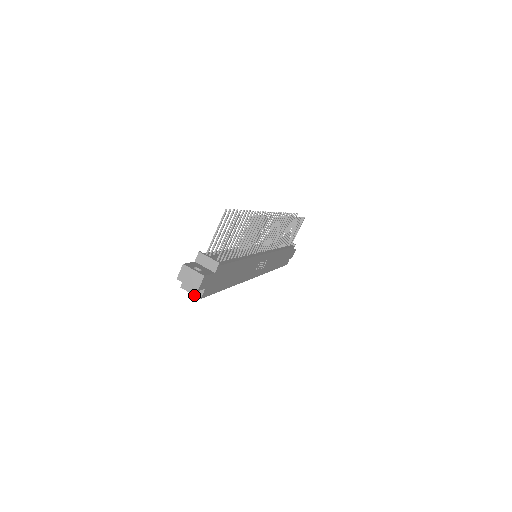
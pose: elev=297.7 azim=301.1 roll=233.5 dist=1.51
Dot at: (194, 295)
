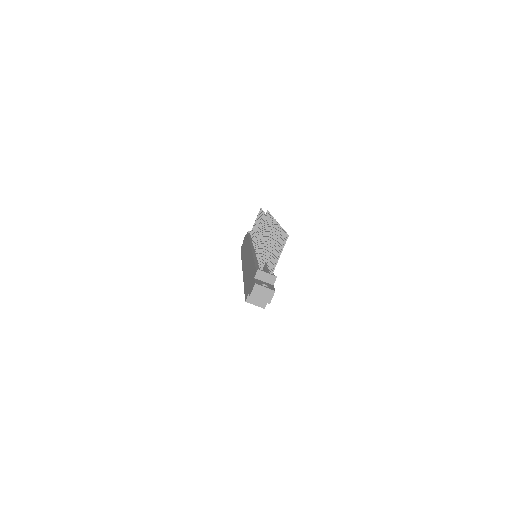
Dot at: (259, 306)
